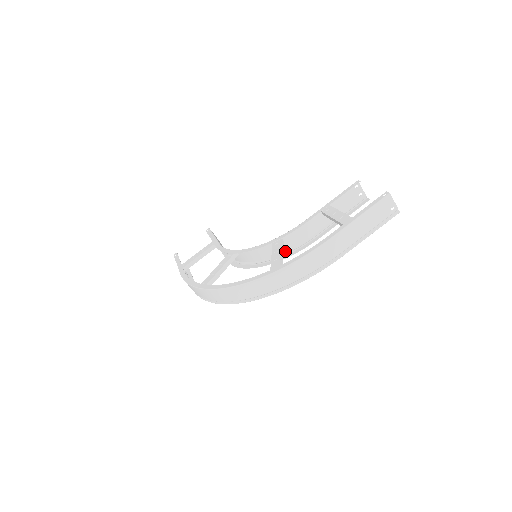
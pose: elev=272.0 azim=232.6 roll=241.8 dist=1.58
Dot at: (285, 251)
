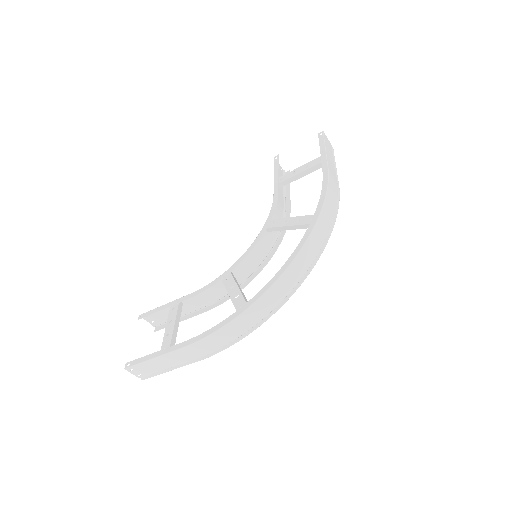
Dot at: (276, 235)
